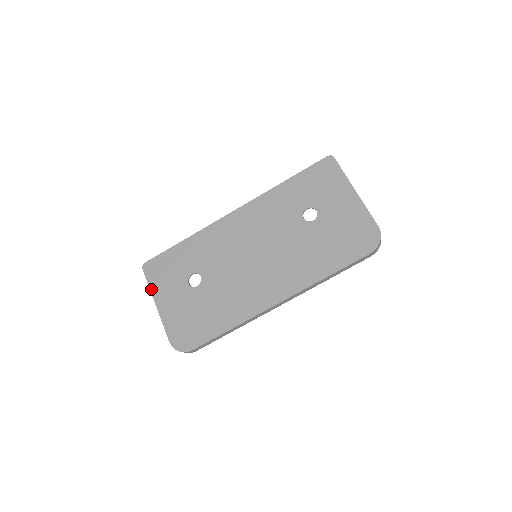
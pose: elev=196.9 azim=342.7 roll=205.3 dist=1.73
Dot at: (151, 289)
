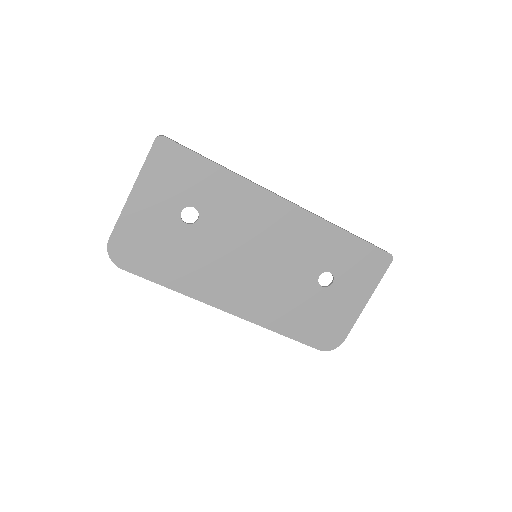
Dot at: (142, 171)
